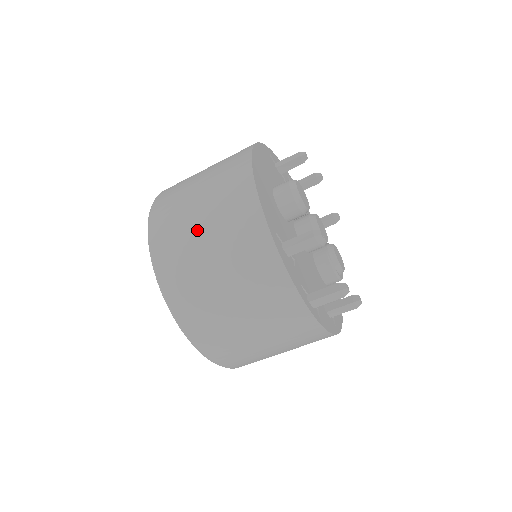
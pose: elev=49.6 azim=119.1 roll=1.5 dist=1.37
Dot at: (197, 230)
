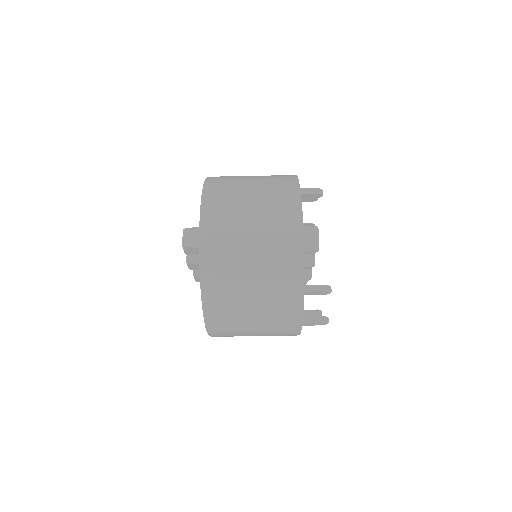
Dot at: (247, 263)
